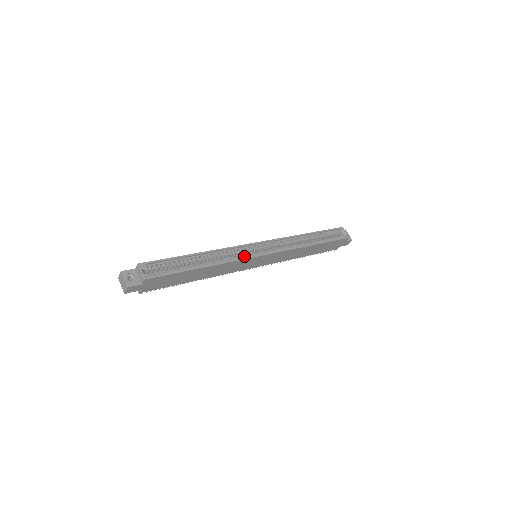
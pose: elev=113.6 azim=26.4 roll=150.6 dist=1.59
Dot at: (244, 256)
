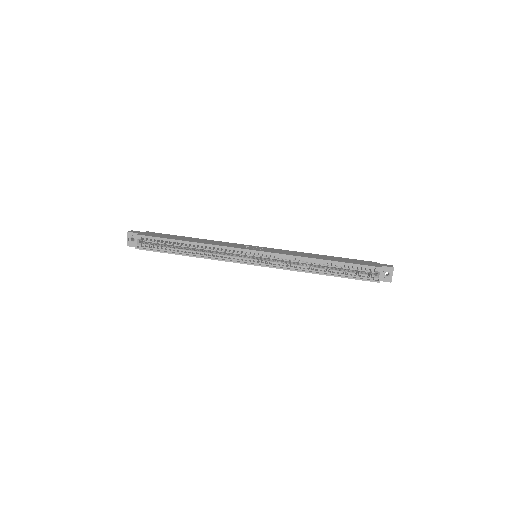
Dot at: (233, 257)
